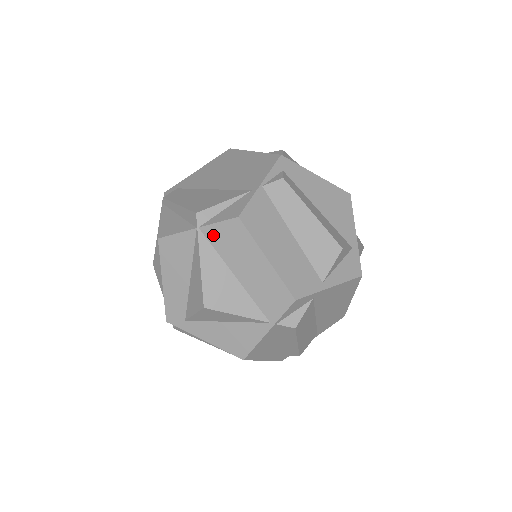
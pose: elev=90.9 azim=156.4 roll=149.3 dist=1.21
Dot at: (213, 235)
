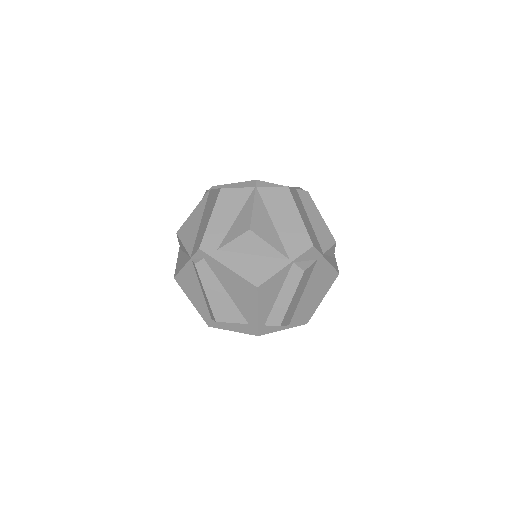
Dot at: (266, 194)
